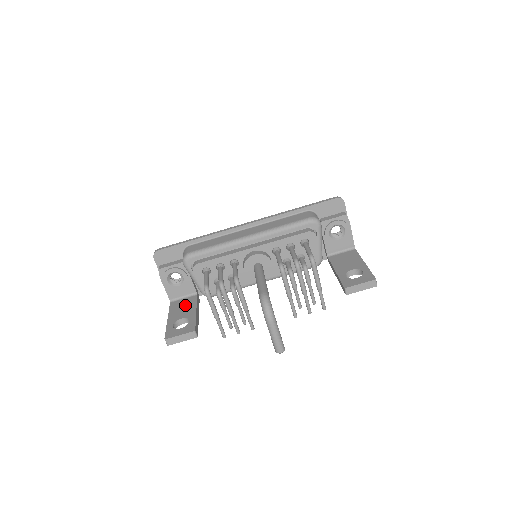
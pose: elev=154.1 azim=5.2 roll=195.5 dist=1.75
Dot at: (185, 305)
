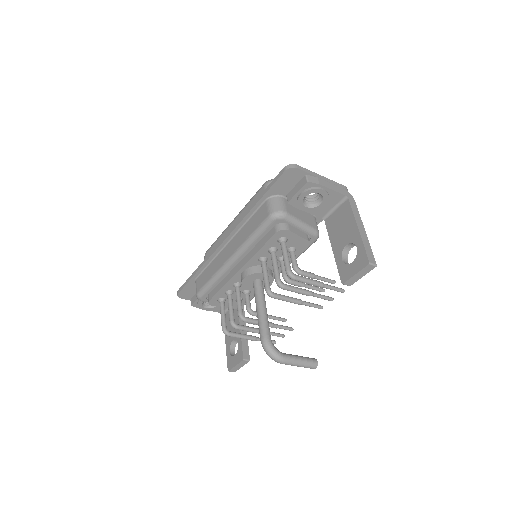
Dot at: occluded
